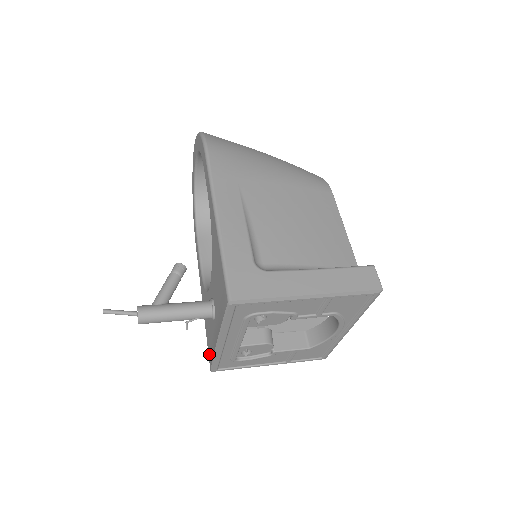
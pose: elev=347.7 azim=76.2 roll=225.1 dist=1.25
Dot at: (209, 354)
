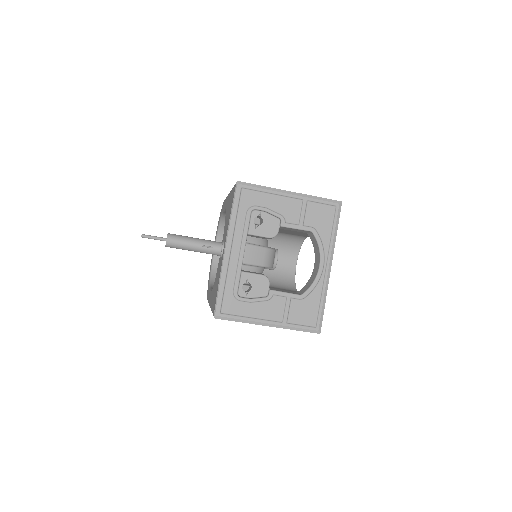
Dot at: (214, 307)
